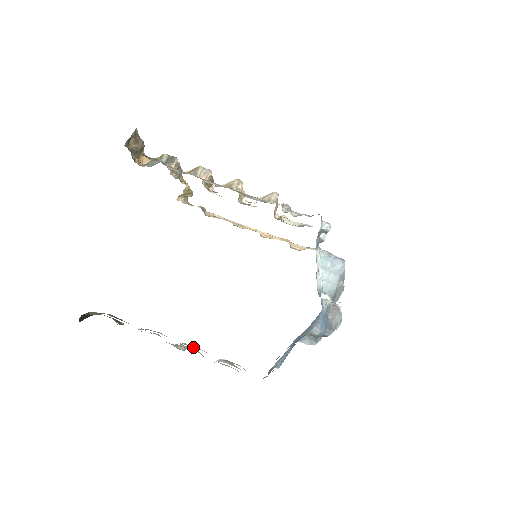
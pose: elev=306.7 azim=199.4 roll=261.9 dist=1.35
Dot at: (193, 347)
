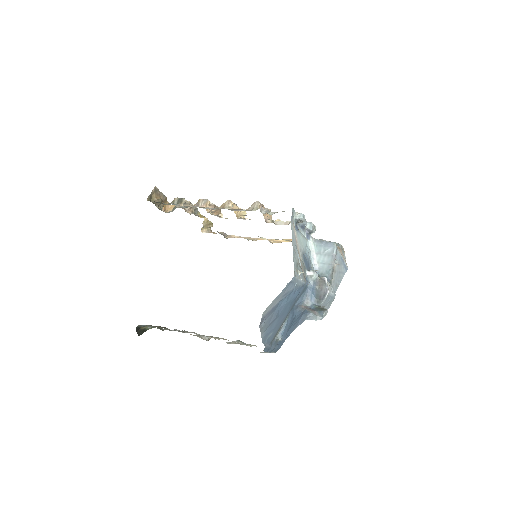
Dot at: (217, 337)
